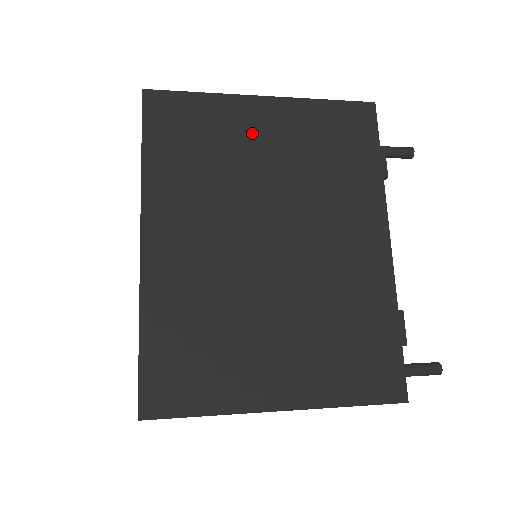
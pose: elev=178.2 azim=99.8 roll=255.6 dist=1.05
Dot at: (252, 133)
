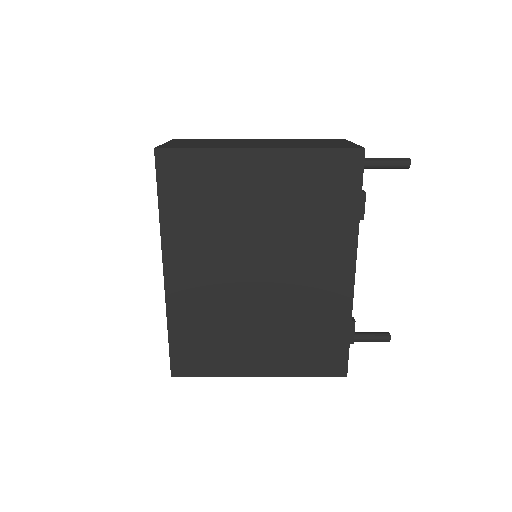
Dot at: (247, 185)
